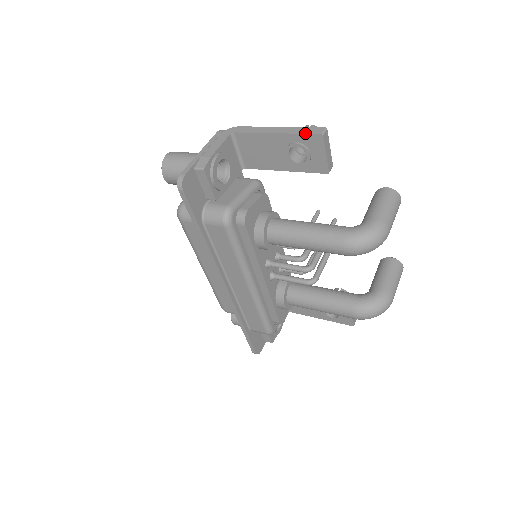
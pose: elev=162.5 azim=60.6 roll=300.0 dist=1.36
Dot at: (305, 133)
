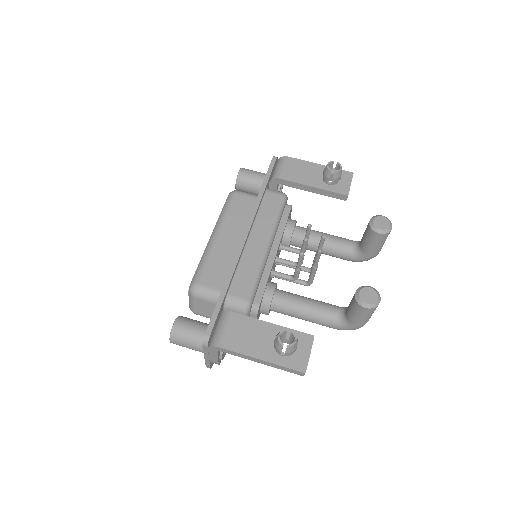
Dot at: occluded
